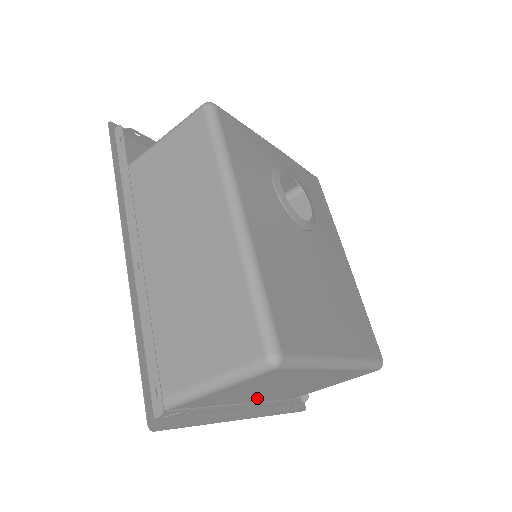
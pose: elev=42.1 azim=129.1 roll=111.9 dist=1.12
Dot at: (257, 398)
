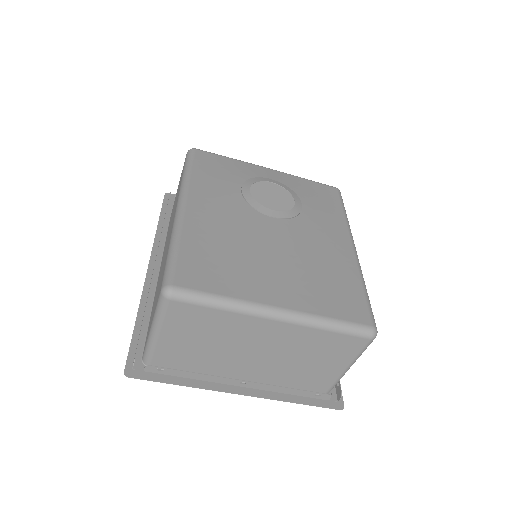
Dot at: (248, 373)
